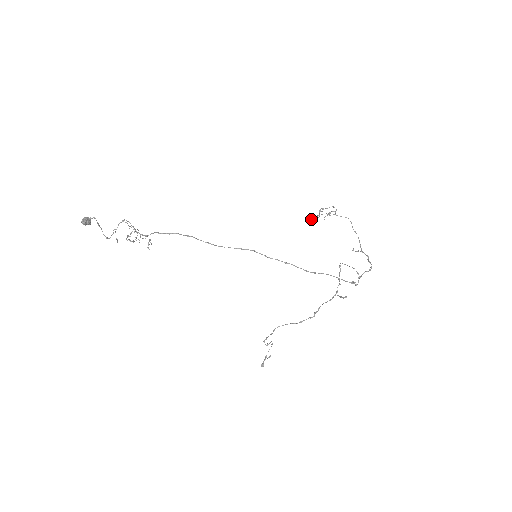
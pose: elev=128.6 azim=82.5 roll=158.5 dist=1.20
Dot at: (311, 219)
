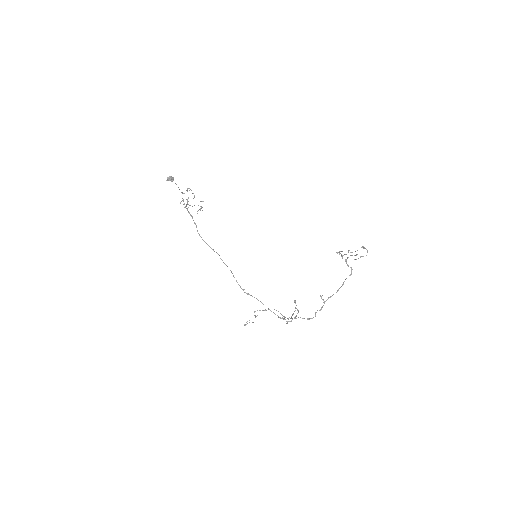
Dot at: occluded
